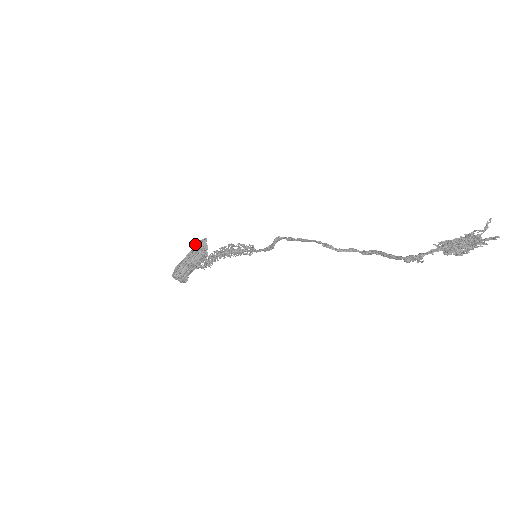
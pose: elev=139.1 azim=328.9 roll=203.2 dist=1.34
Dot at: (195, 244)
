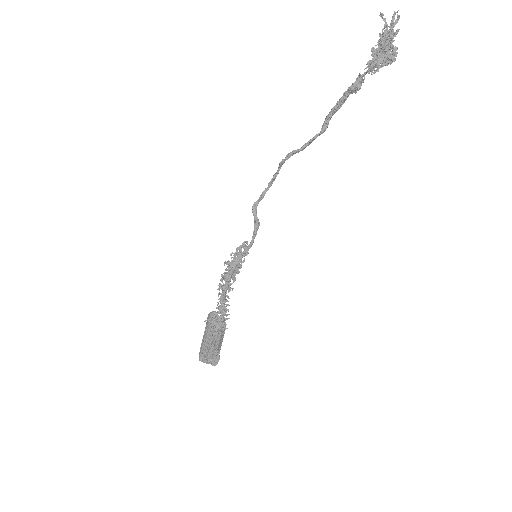
Dot at: occluded
